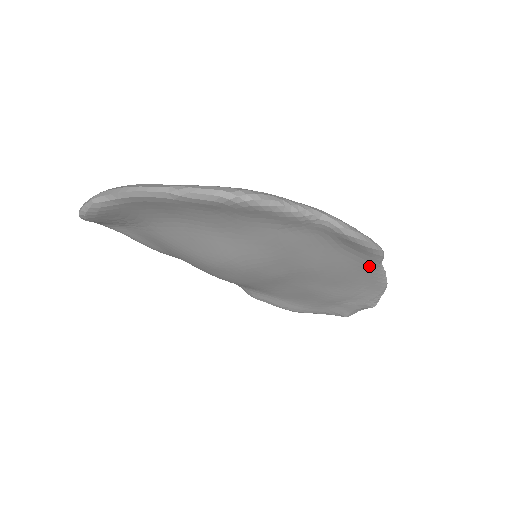
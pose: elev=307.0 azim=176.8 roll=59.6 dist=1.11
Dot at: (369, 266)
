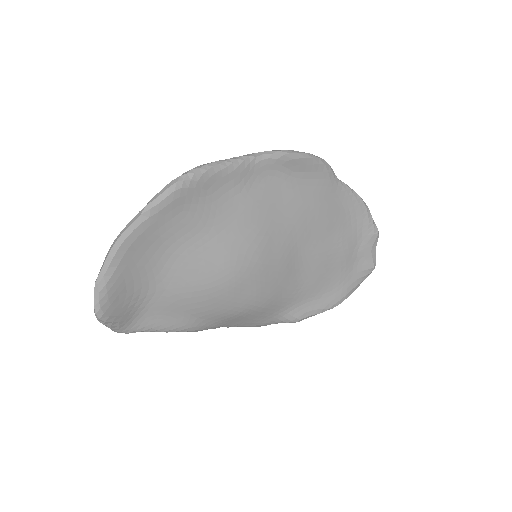
Dot at: (331, 186)
